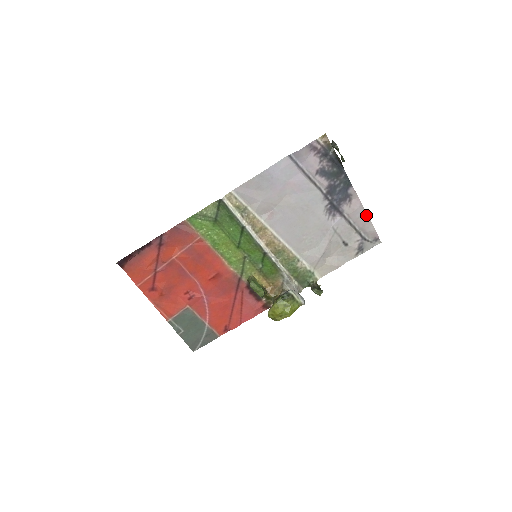
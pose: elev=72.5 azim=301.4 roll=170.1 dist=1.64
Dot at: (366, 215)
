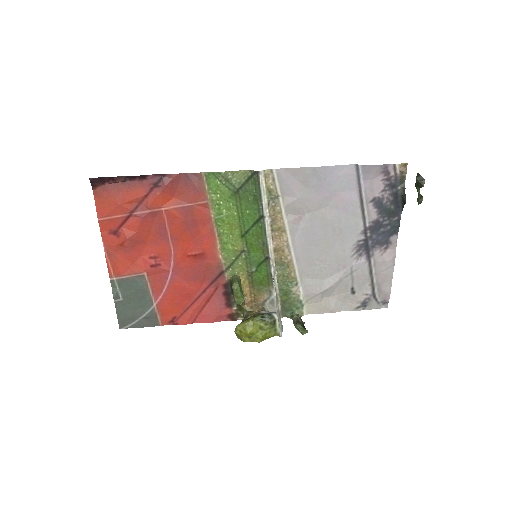
Dot at: (392, 272)
